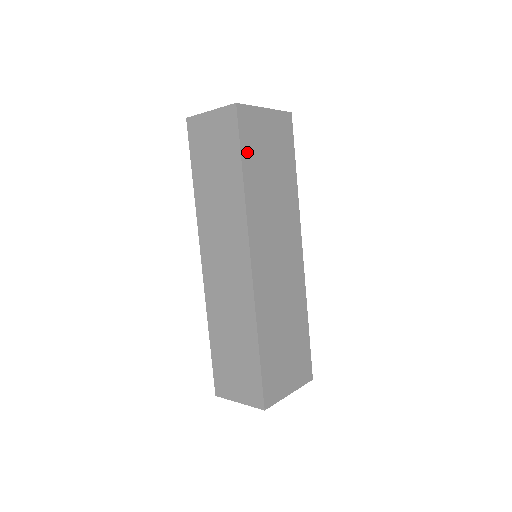
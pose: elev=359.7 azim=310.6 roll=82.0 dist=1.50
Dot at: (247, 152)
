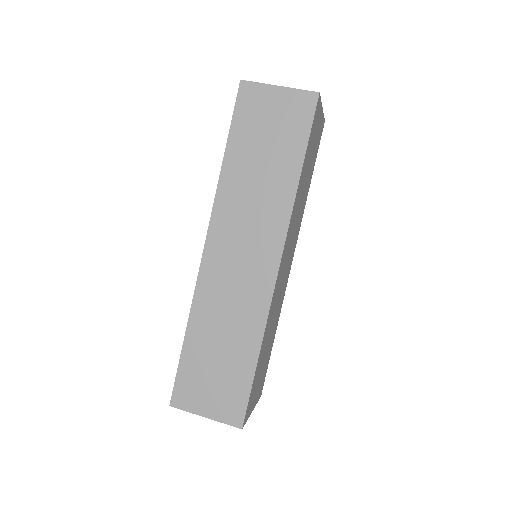
Dot at: (308, 147)
